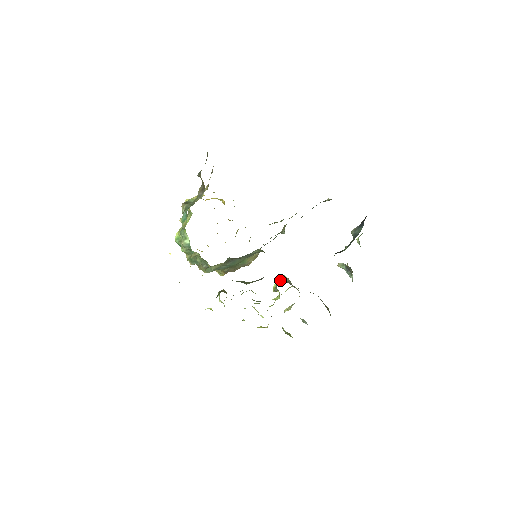
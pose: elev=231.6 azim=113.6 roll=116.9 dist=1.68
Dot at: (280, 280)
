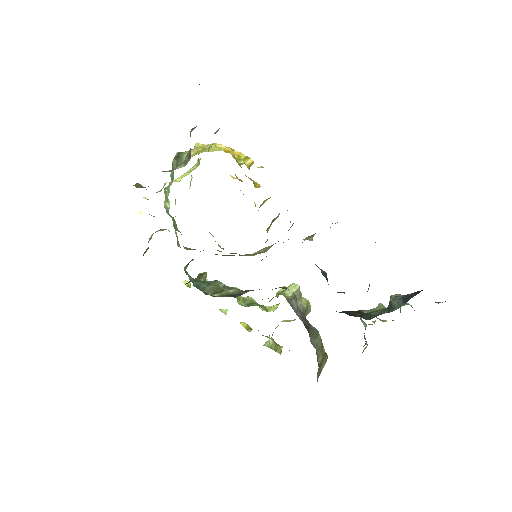
Dot at: (286, 289)
